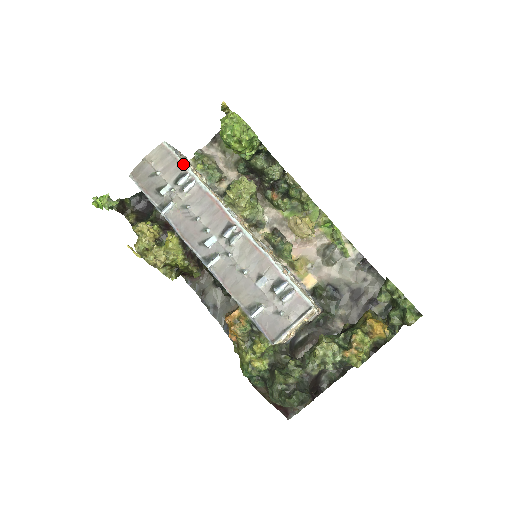
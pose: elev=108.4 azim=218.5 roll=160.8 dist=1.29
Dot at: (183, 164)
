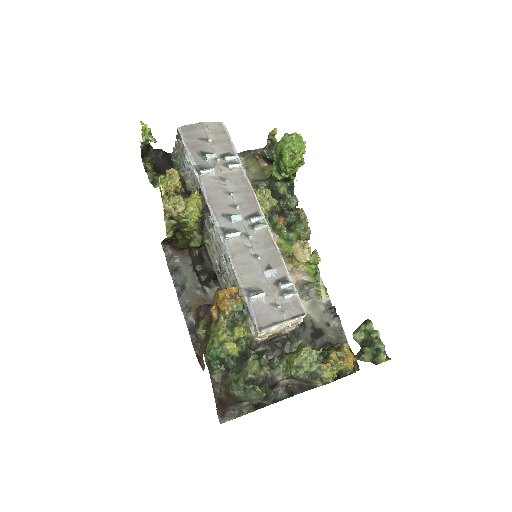
Dot at: (234, 147)
